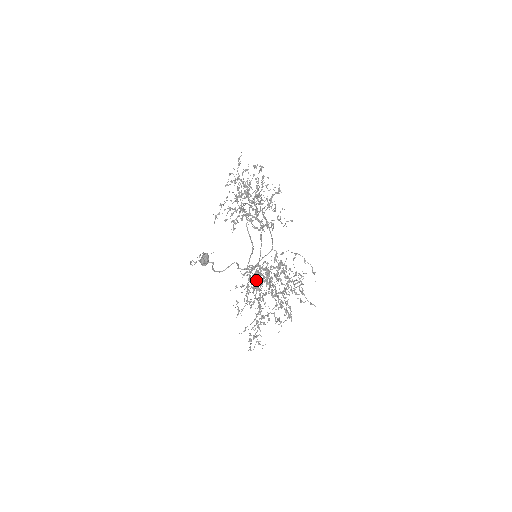
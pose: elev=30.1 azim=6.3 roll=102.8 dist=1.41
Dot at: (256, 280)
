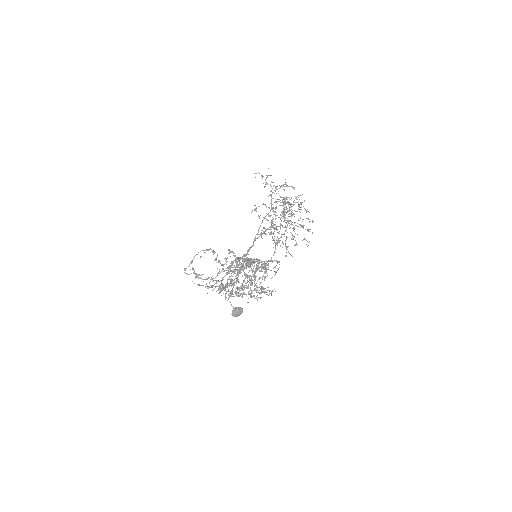
Dot at: occluded
